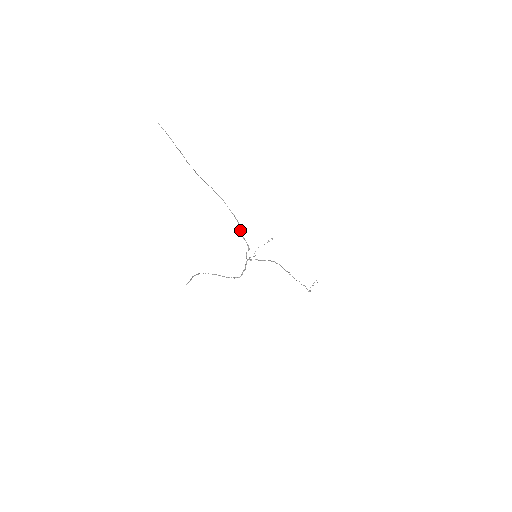
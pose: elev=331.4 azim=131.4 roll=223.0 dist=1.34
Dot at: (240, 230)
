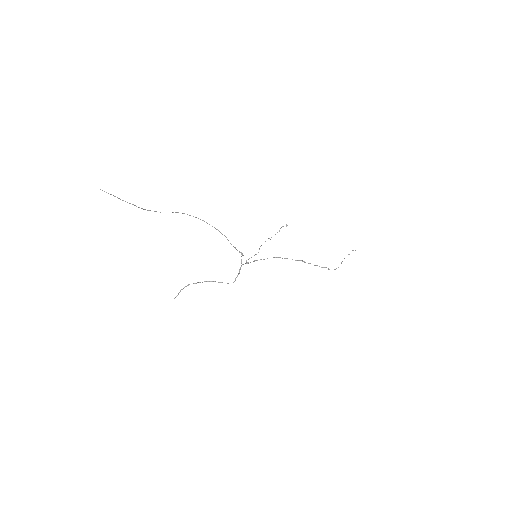
Dot at: occluded
